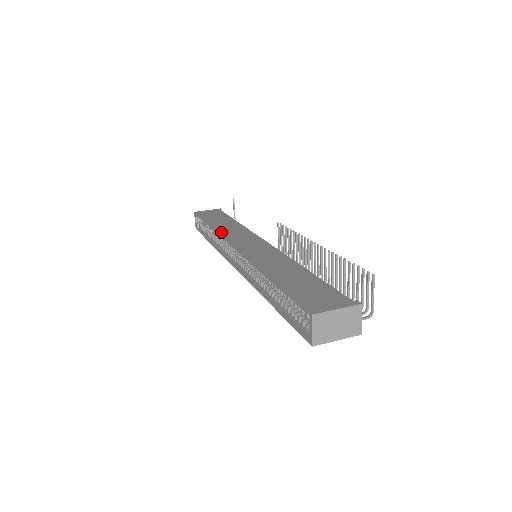
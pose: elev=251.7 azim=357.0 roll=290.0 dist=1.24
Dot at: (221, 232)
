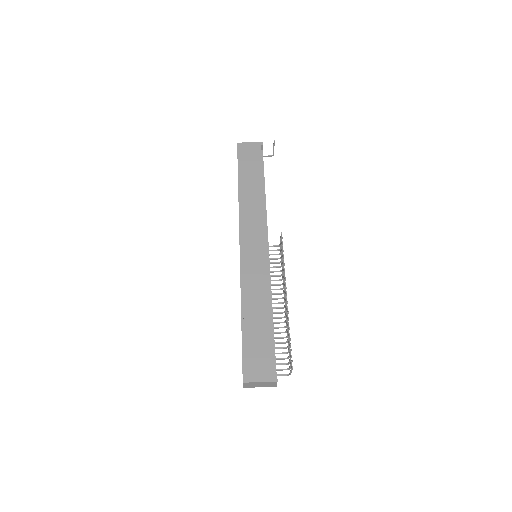
Dot at: (241, 211)
